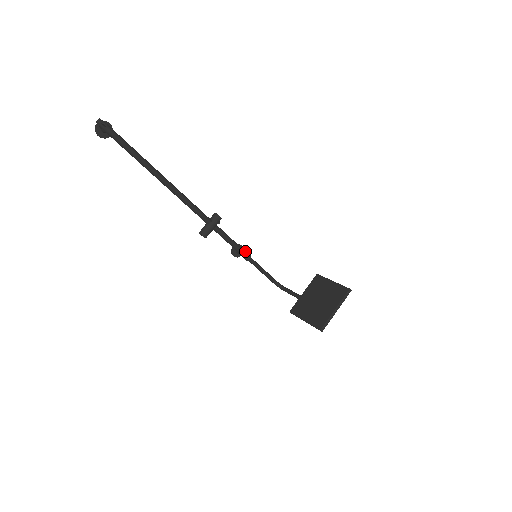
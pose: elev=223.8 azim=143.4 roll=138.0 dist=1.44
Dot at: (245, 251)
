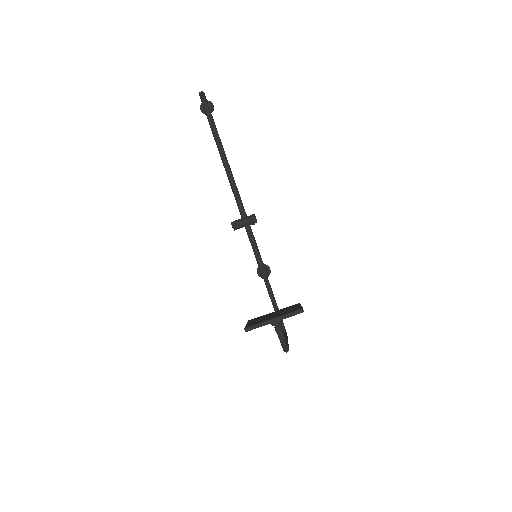
Dot at: (264, 267)
